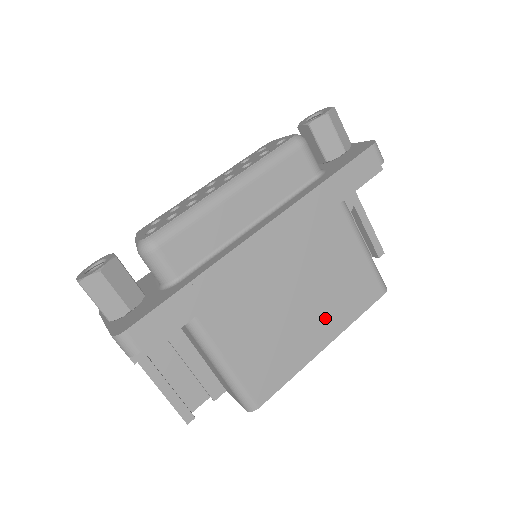
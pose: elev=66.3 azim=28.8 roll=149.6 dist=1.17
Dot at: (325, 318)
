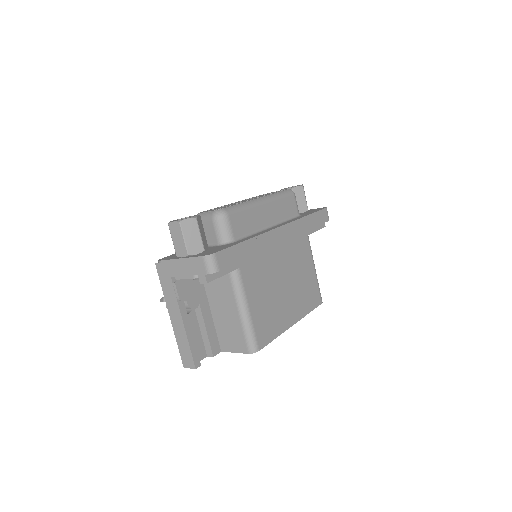
Dot at: (295, 304)
